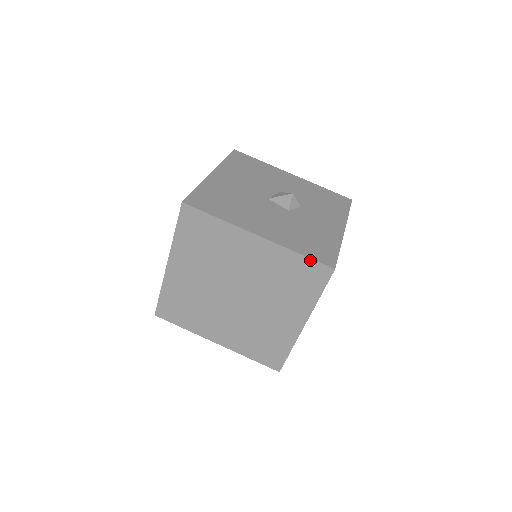
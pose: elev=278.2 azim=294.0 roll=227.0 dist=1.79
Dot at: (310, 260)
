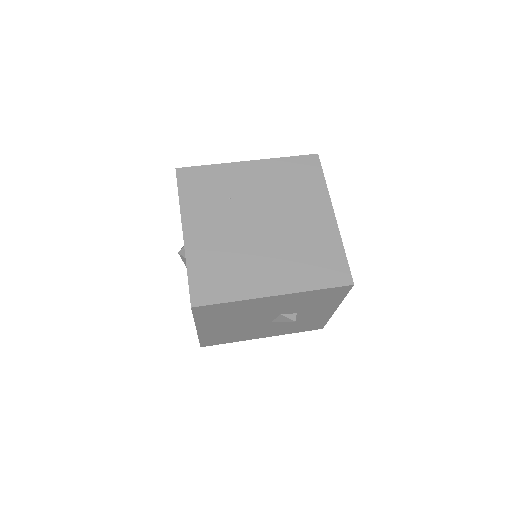
Dot at: (346, 262)
